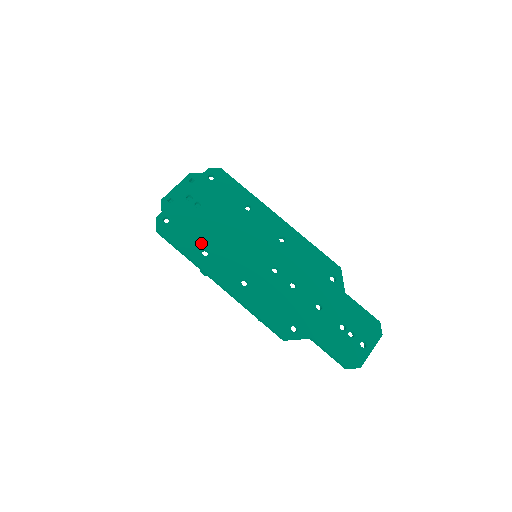
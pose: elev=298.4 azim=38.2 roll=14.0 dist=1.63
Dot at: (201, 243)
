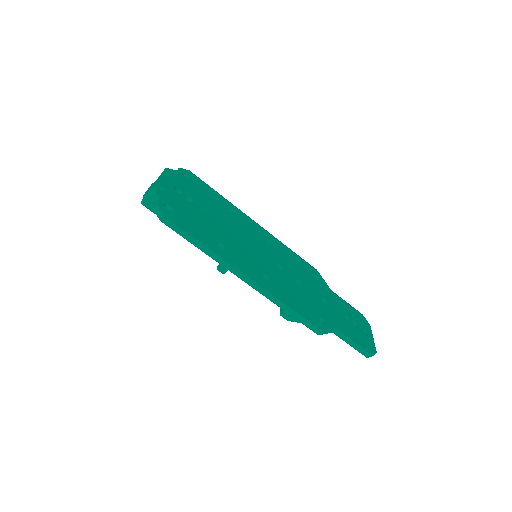
Dot at: (212, 236)
